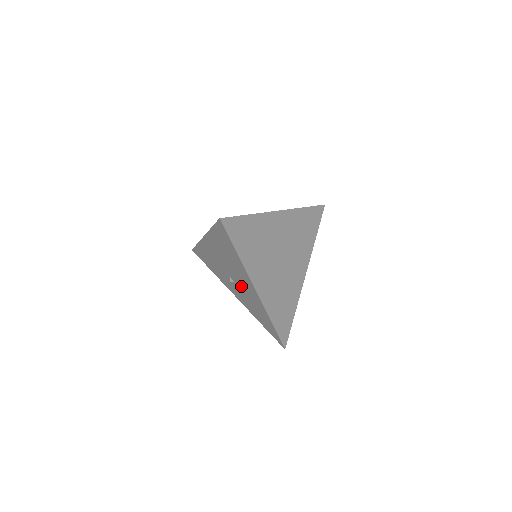
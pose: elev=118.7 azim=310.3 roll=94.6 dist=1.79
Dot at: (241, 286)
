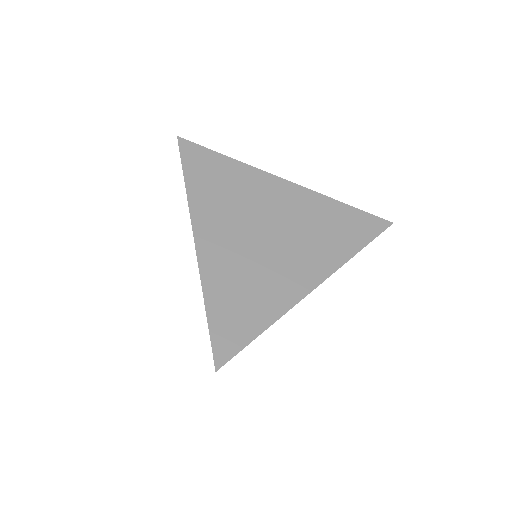
Dot at: occluded
